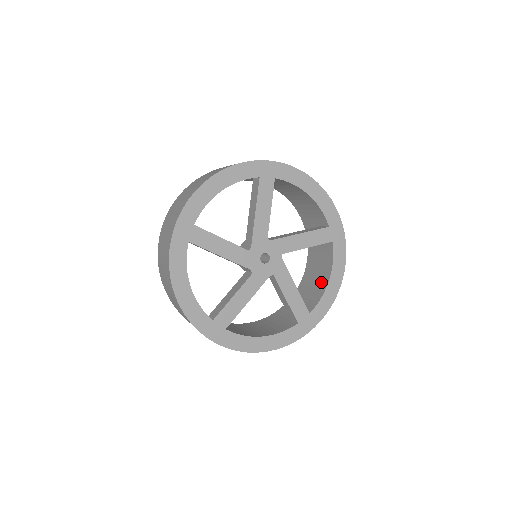
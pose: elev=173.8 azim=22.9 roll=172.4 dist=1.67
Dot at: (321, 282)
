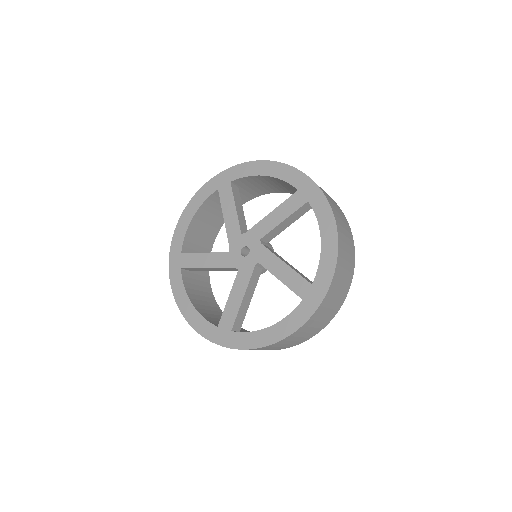
Dot at: occluded
